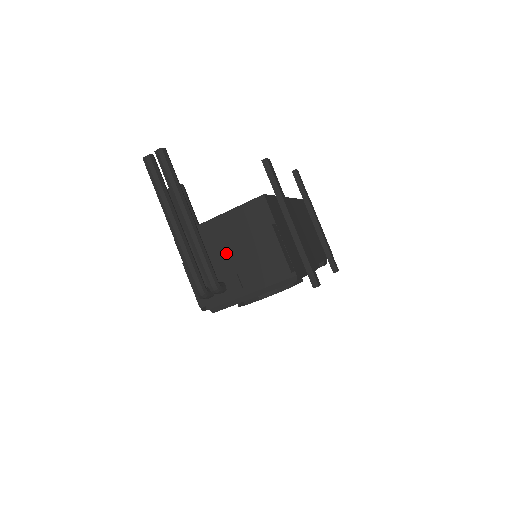
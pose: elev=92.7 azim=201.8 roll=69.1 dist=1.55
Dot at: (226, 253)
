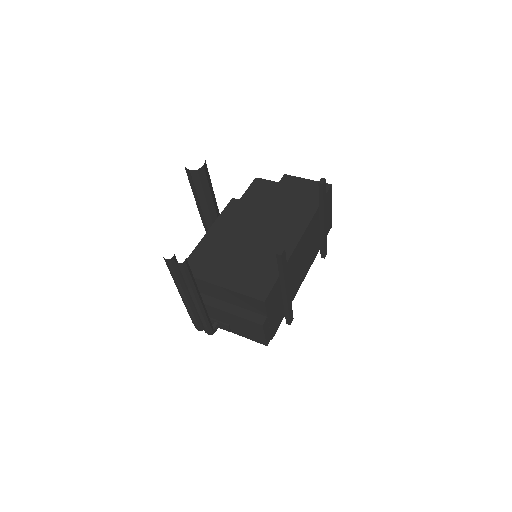
Dot at: (224, 314)
